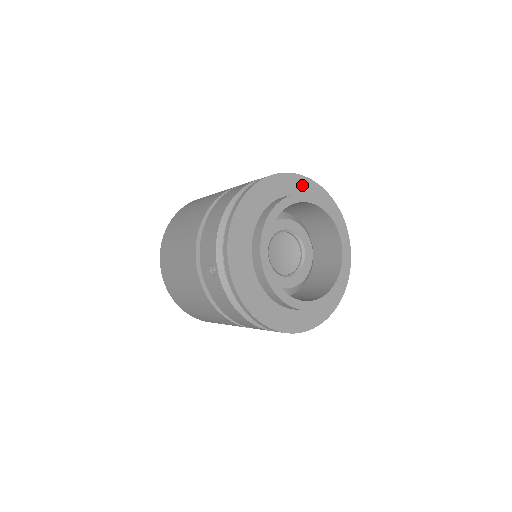
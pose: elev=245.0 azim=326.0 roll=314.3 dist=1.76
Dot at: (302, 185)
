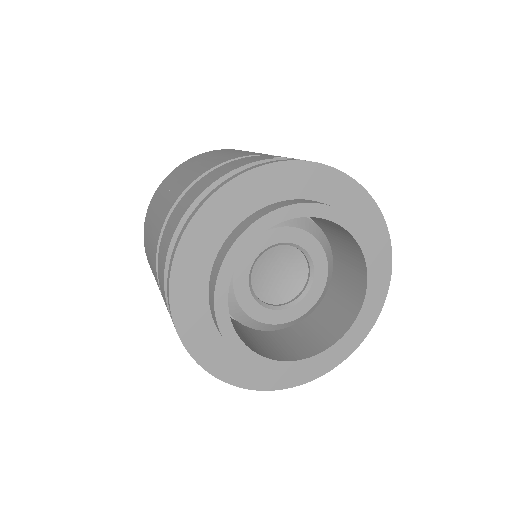
Dot at: (280, 178)
